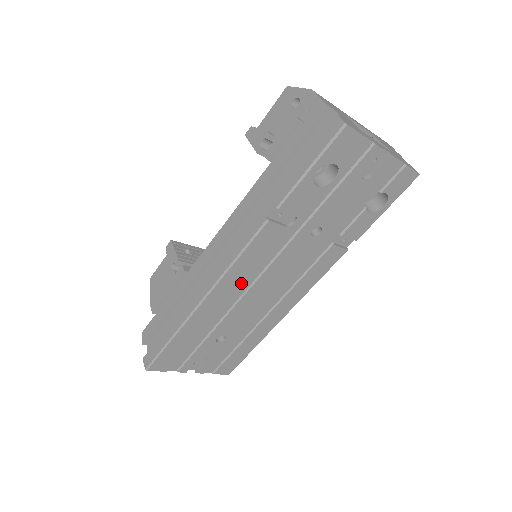
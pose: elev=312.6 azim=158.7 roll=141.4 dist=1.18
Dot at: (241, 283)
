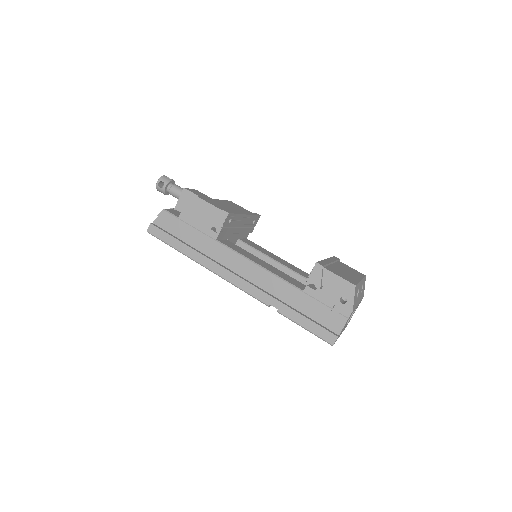
Dot at: occluded
